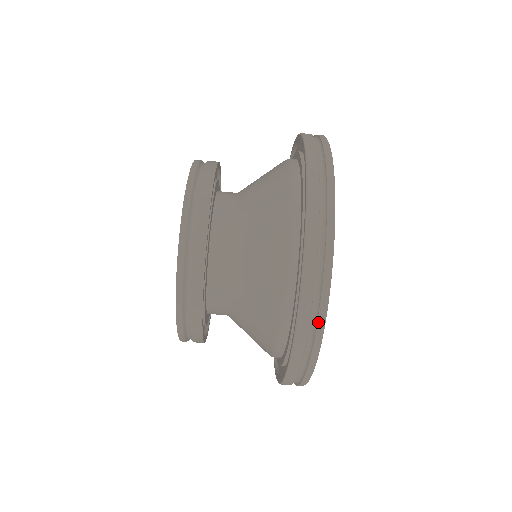
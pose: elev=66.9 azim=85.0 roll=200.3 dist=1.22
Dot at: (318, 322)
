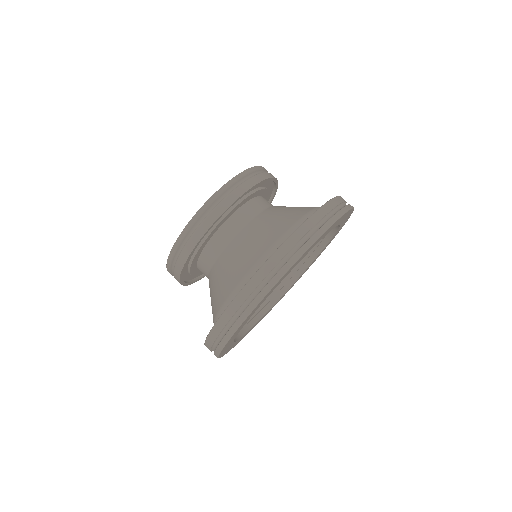
Dot at: (328, 221)
